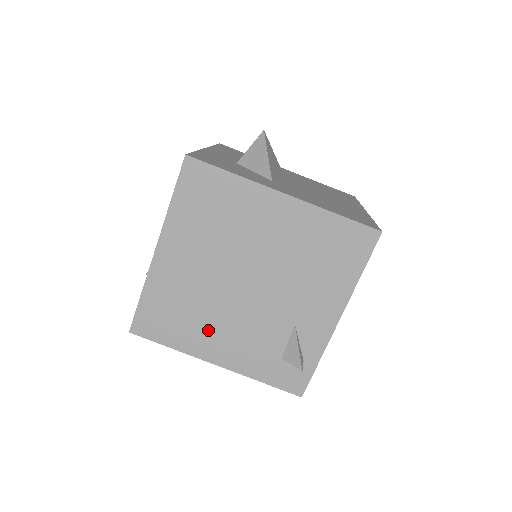
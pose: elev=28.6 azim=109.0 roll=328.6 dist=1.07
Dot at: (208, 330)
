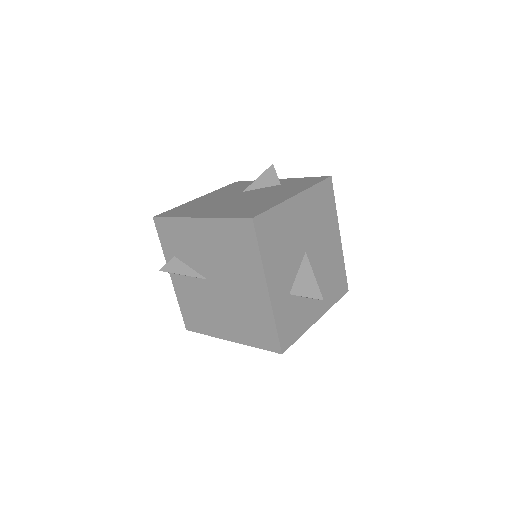
Dot at: occluded
